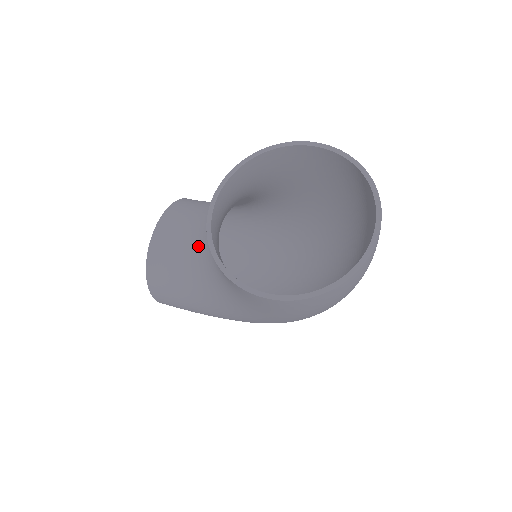
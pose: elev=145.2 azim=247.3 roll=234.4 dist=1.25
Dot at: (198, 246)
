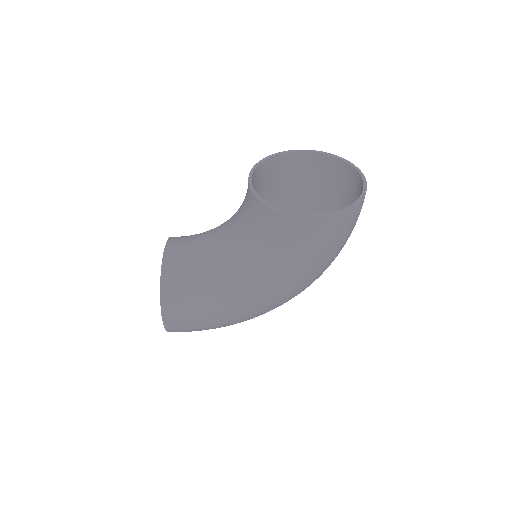
Dot at: (216, 244)
